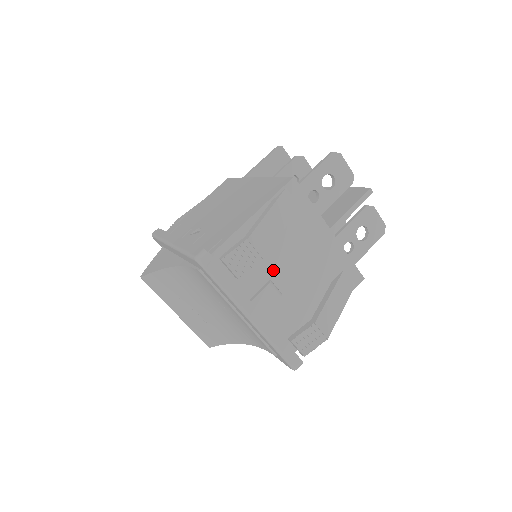
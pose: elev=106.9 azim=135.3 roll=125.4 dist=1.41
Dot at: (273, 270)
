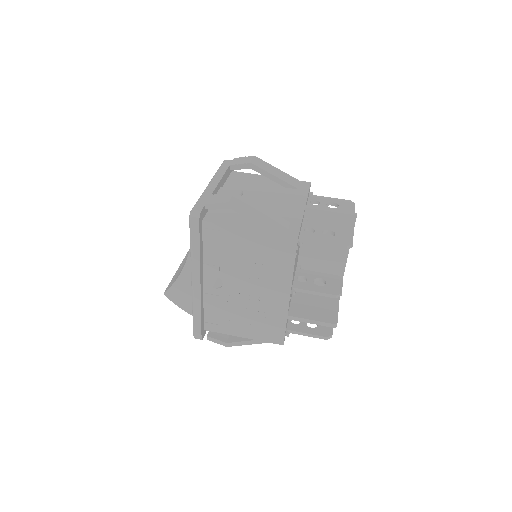
Dot at: (250, 193)
